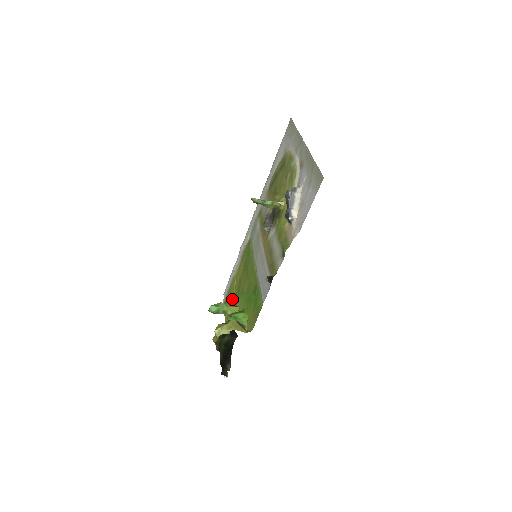
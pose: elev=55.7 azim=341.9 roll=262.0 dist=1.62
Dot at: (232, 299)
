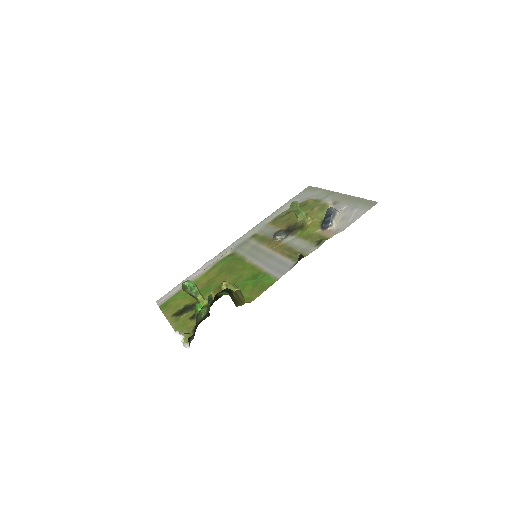
Dot at: (188, 297)
